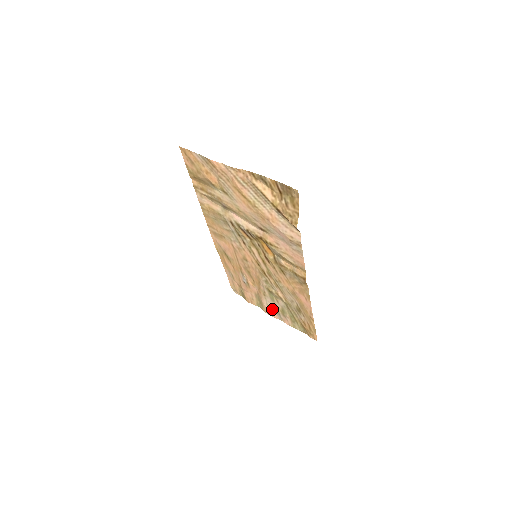
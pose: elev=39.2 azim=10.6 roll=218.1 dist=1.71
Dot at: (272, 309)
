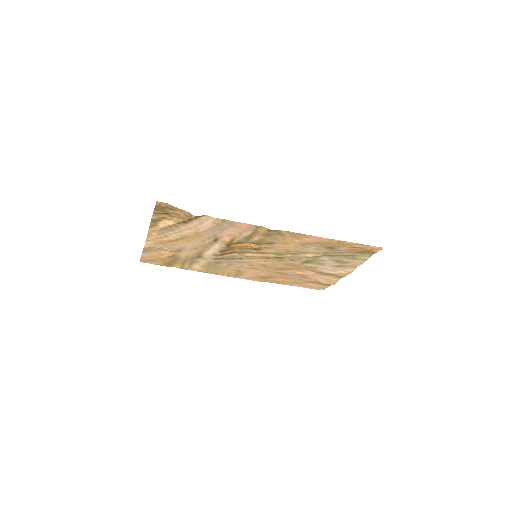
Dot at: (338, 269)
